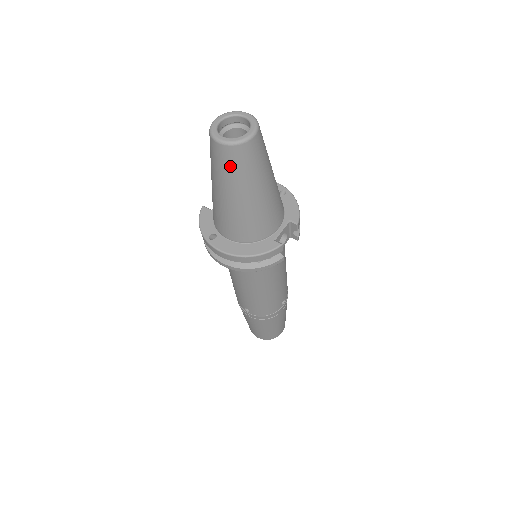
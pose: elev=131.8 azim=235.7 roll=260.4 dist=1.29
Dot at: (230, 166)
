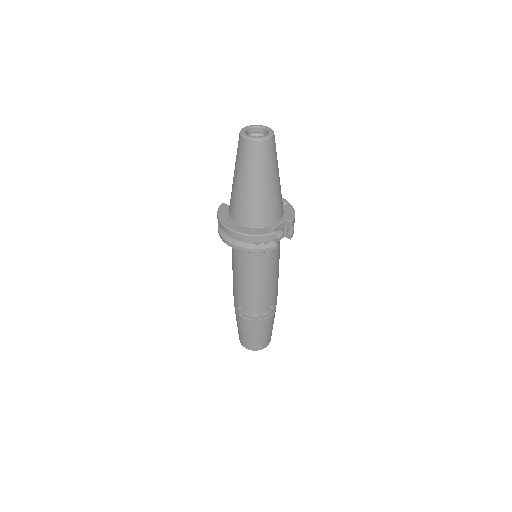
Dot at: (249, 157)
